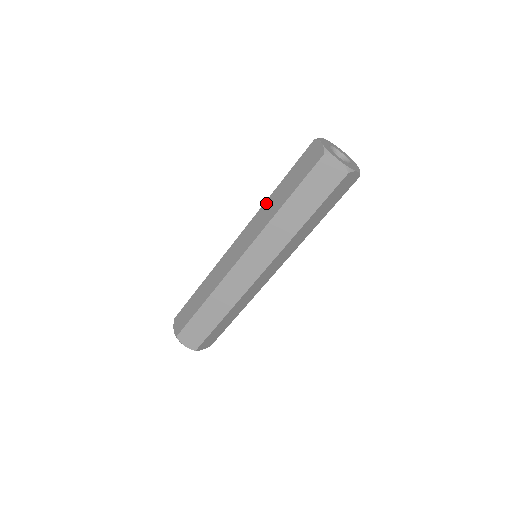
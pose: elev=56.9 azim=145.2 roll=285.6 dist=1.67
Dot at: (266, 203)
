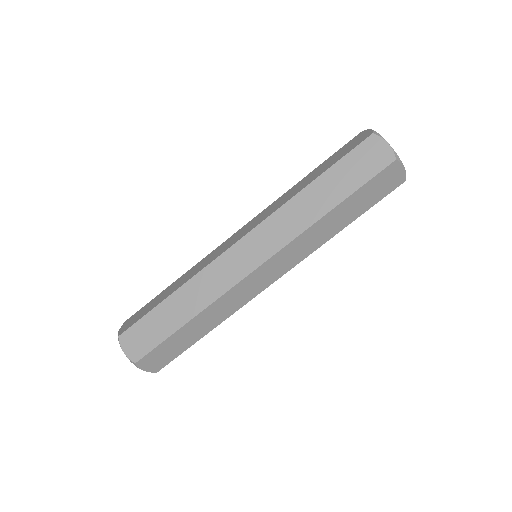
Dot at: (295, 200)
